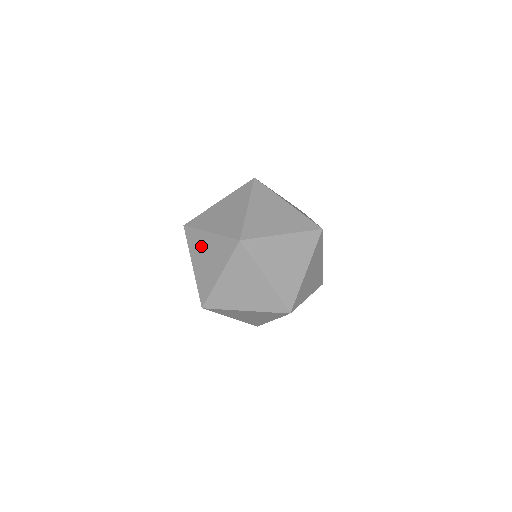
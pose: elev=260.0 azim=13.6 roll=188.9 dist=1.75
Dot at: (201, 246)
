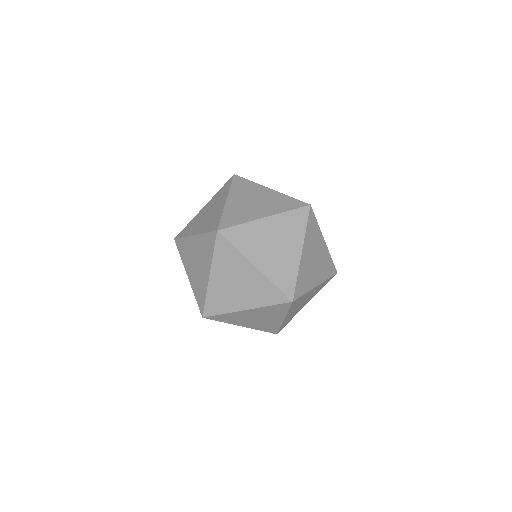
Dot at: (242, 318)
